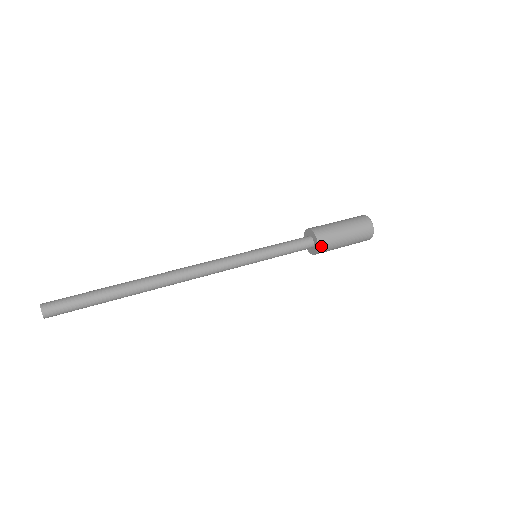
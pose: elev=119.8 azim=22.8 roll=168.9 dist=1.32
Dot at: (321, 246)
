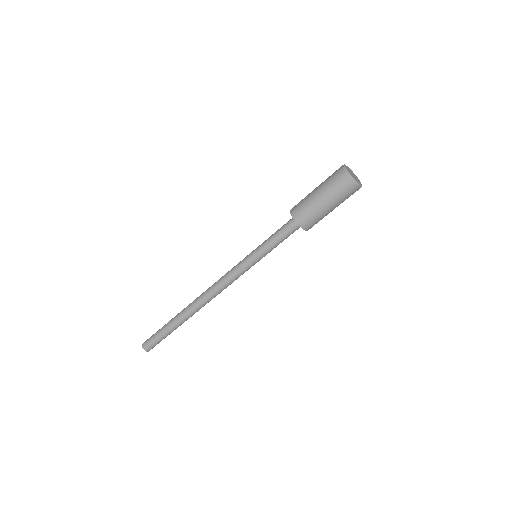
Dot at: (296, 216)
